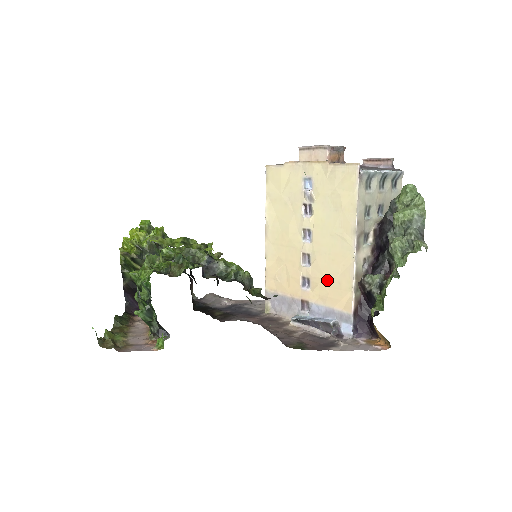
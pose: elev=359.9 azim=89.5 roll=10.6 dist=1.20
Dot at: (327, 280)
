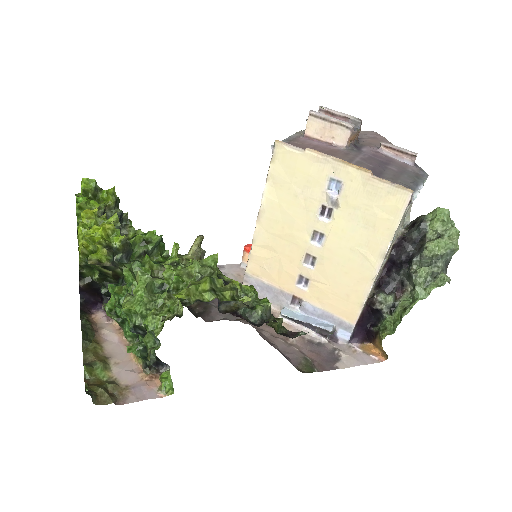
Dot at: (333, 288)
